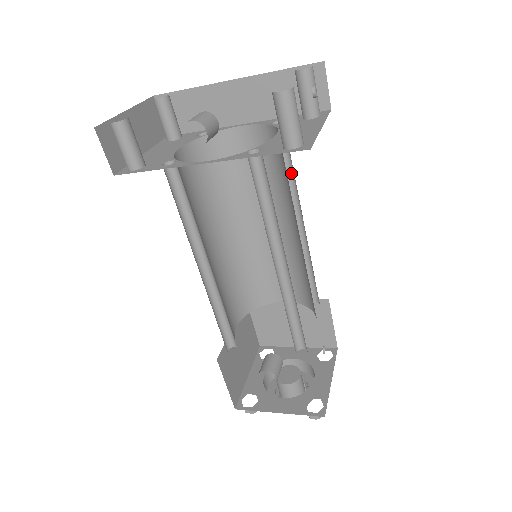
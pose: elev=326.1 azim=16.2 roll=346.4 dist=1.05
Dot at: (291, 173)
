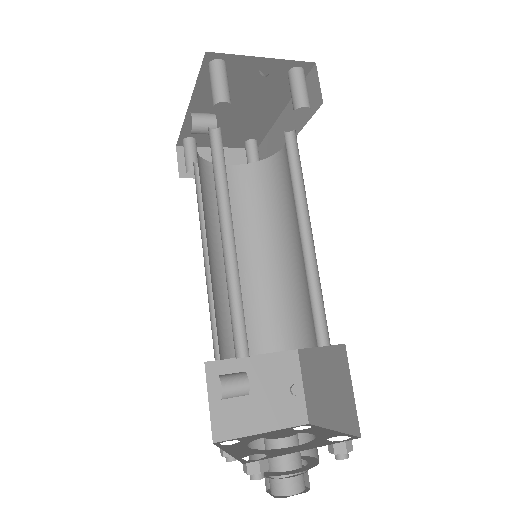
Dot at: occluded
